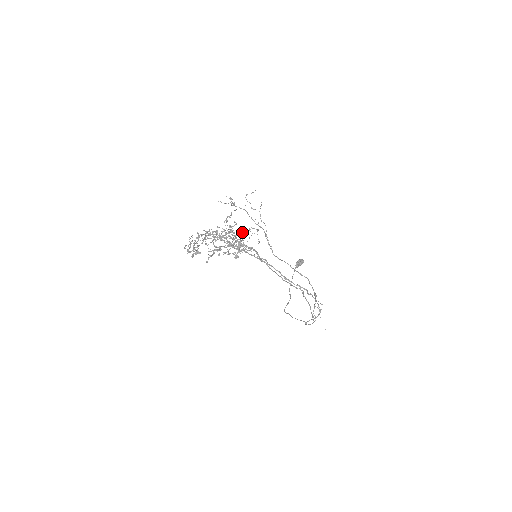
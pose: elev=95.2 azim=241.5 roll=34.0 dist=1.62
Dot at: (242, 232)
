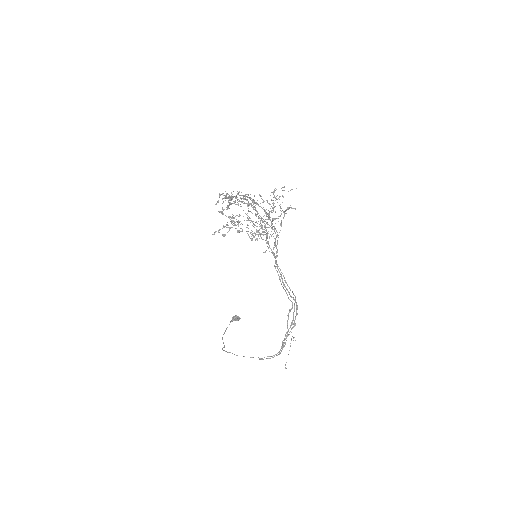
Dot at: (287, 207)
